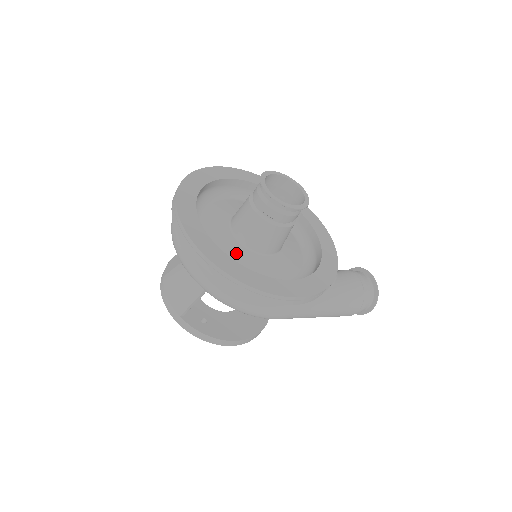
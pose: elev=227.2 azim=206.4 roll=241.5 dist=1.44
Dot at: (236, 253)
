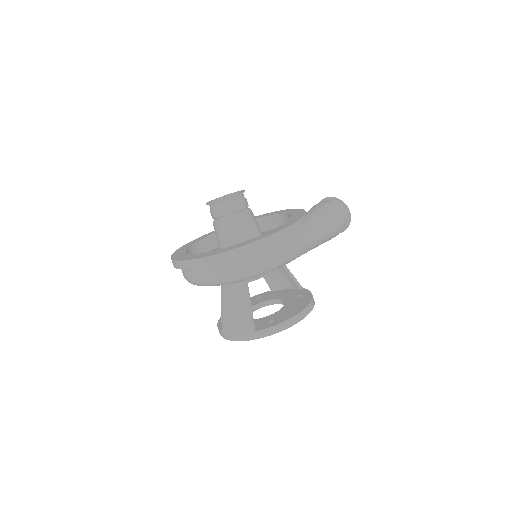
Dot at: occluded
